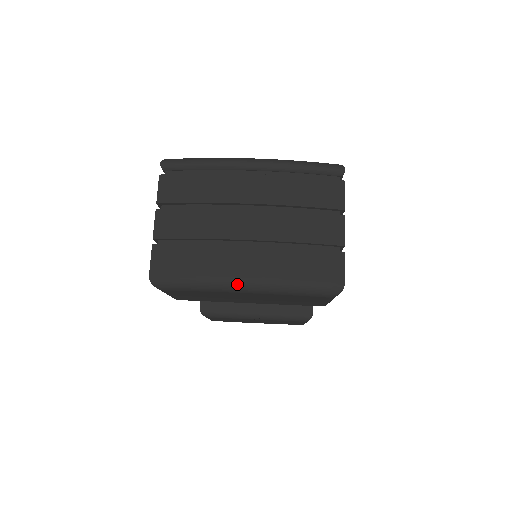
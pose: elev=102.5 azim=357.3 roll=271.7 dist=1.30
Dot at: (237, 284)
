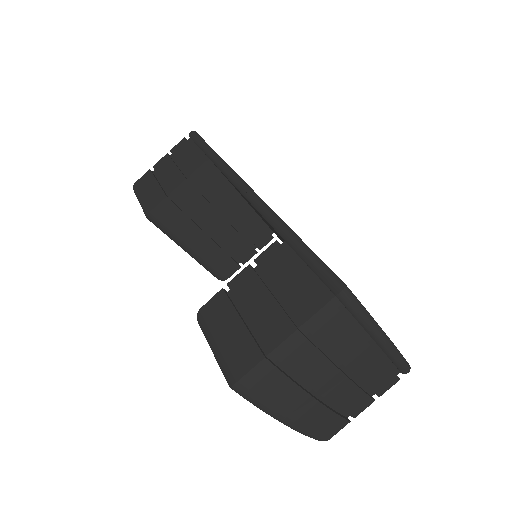
Dot at: (285, 422)
